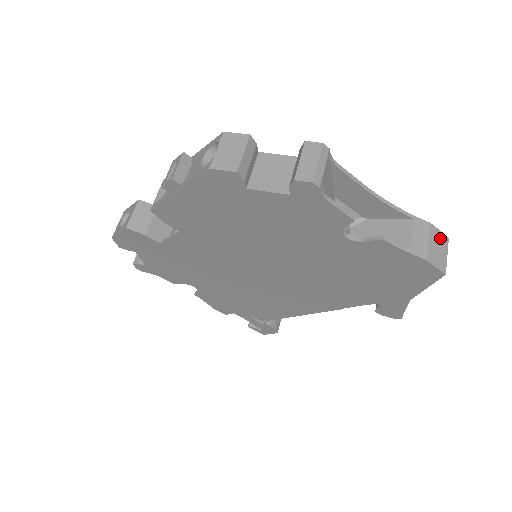
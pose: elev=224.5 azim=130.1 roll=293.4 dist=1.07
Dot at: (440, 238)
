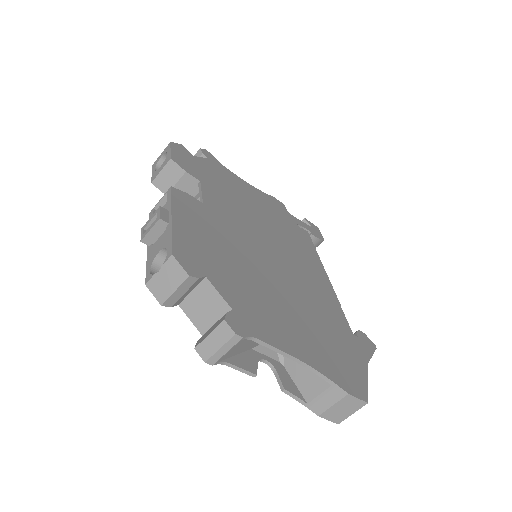
Dot at: (353, 403)
